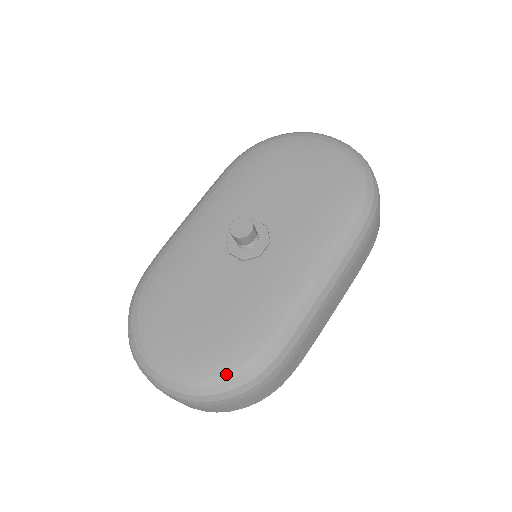
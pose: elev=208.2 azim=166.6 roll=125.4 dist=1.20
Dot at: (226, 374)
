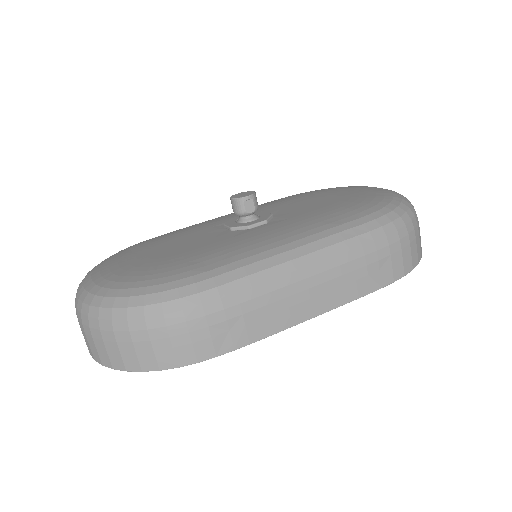
Dot at: (136, 289)
